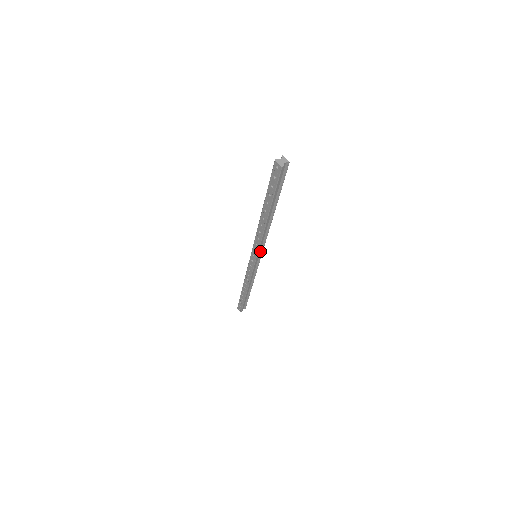
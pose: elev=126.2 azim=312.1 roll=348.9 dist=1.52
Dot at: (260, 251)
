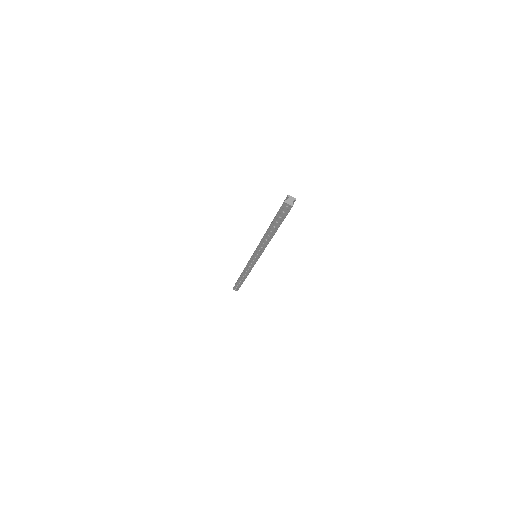
Dot at: occluded
